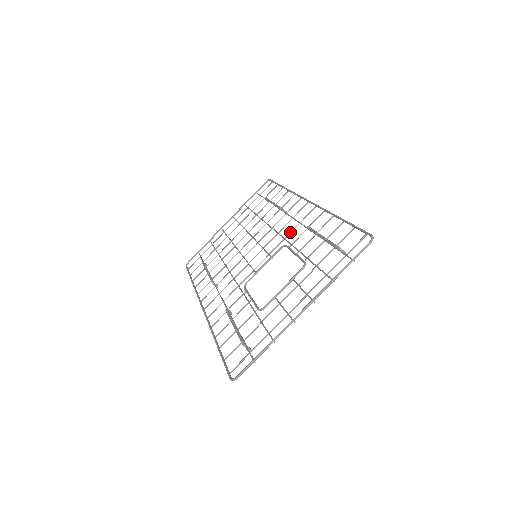
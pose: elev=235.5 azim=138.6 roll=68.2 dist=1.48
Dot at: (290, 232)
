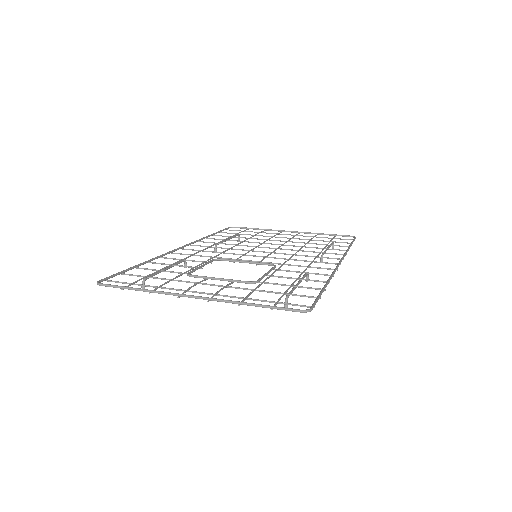
Dot at: occluded
